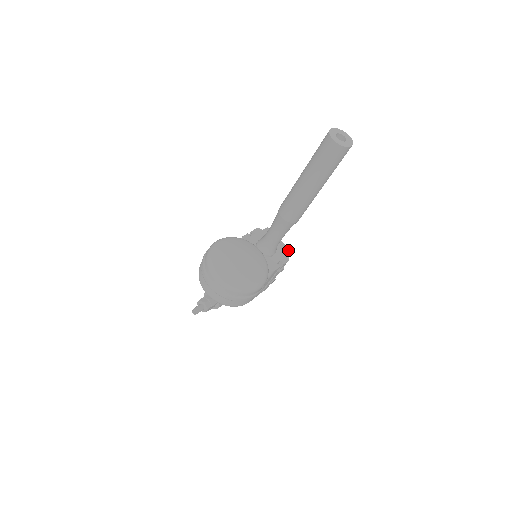
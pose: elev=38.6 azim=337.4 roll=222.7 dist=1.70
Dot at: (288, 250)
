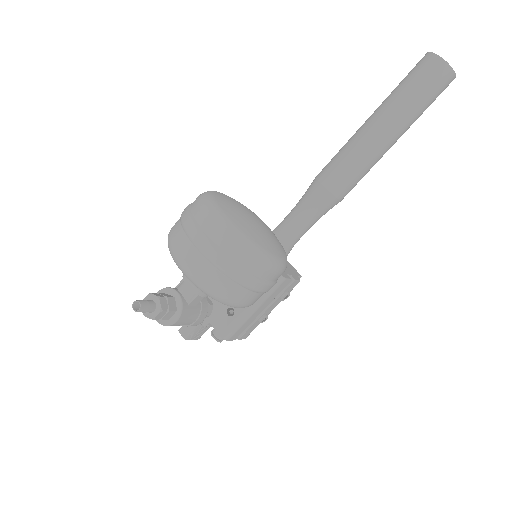
Dot at: (297, 272)
